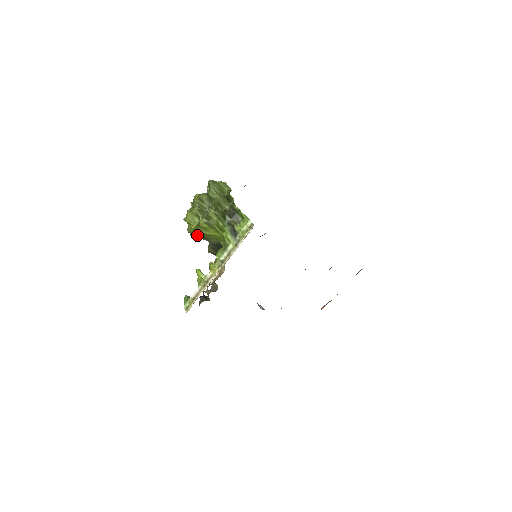
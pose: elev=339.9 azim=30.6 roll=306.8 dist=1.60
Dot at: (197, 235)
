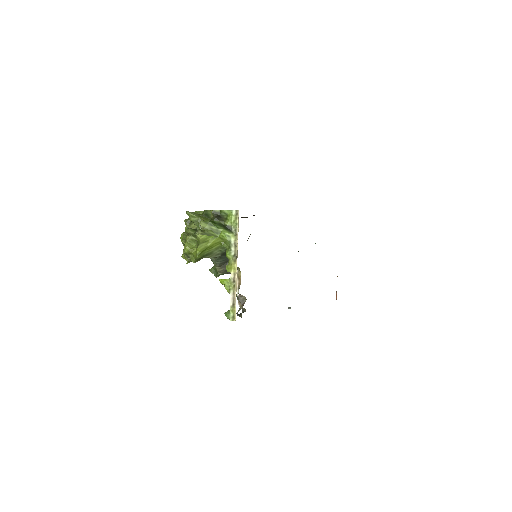
Dot at: (202, 255)
